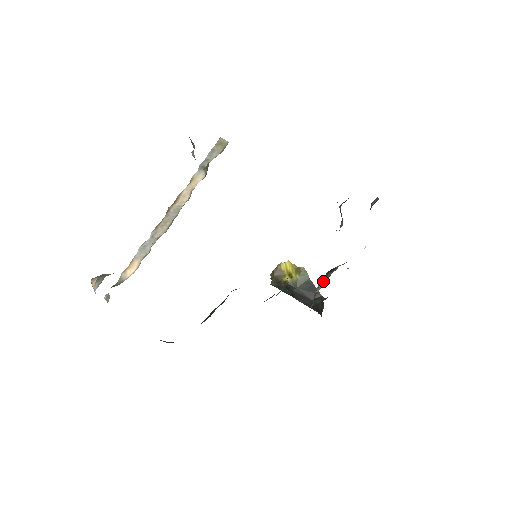
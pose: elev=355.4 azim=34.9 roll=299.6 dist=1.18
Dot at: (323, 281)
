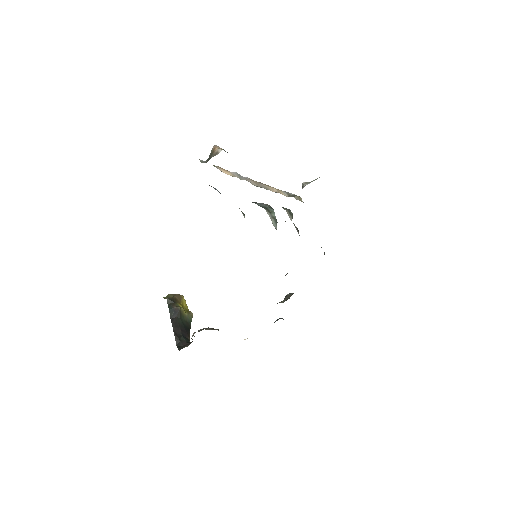
Dot at: (211, 329)
